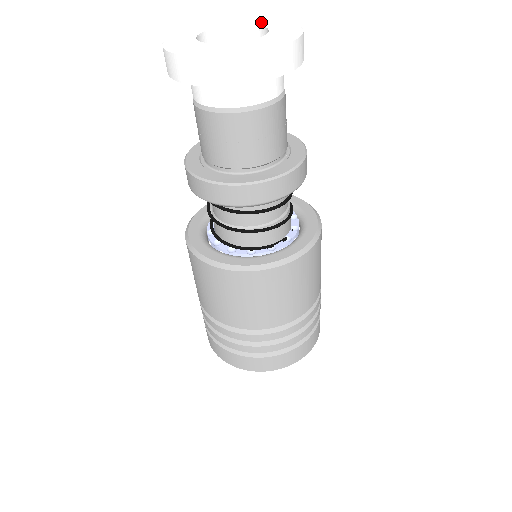
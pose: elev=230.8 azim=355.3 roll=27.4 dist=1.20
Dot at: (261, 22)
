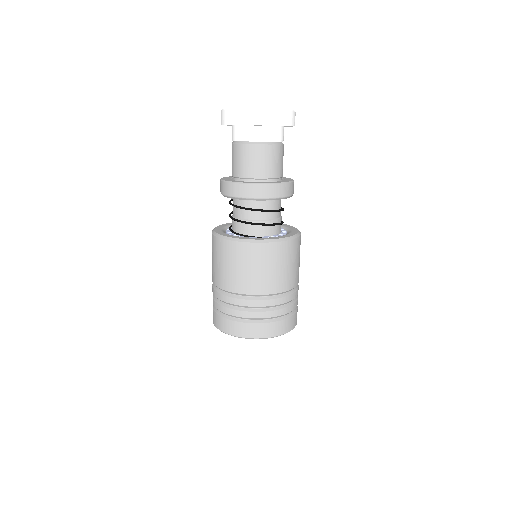
Dot at: occluded
